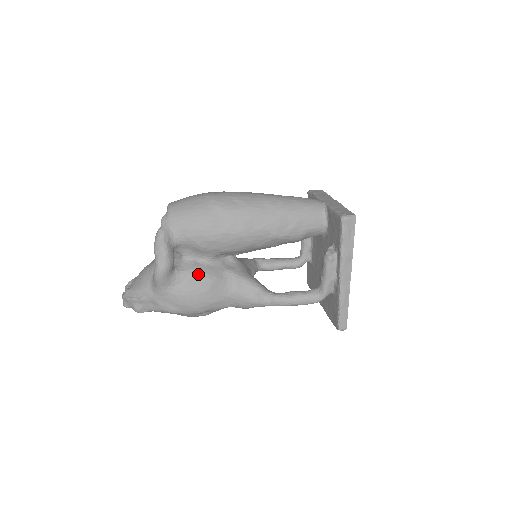
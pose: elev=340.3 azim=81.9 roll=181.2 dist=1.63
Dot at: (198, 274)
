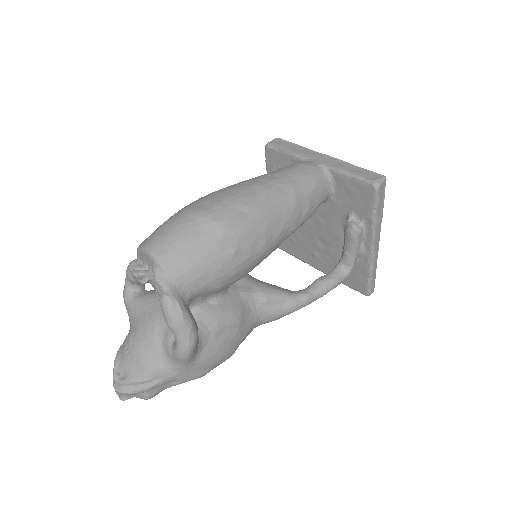
Dot at: (222, 320)
